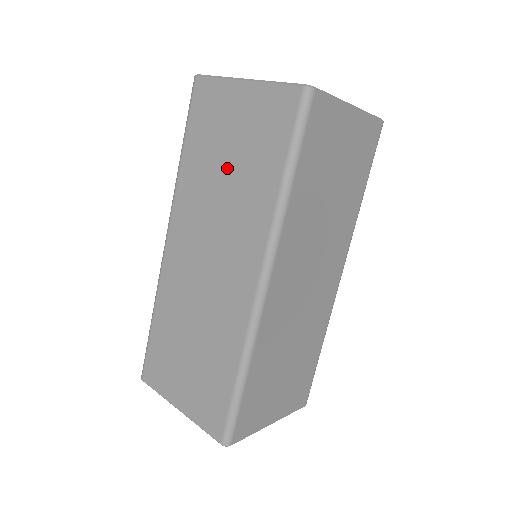
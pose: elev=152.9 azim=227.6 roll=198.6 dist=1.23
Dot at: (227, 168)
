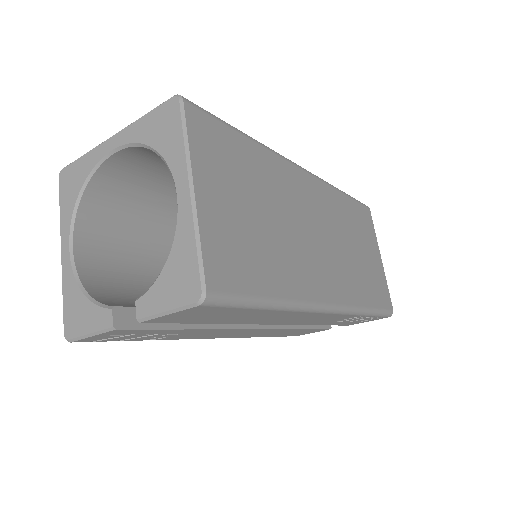
Dot at: occluded
